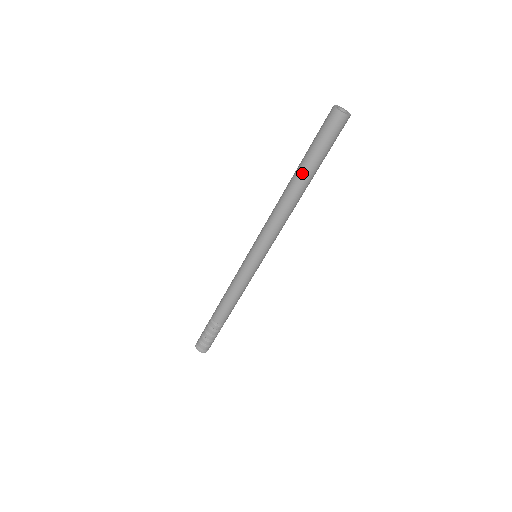
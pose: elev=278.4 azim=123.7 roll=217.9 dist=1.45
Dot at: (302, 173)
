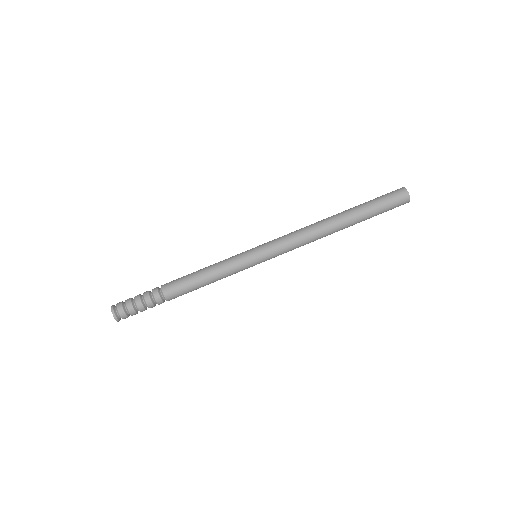
Dot at: (349, 210)
